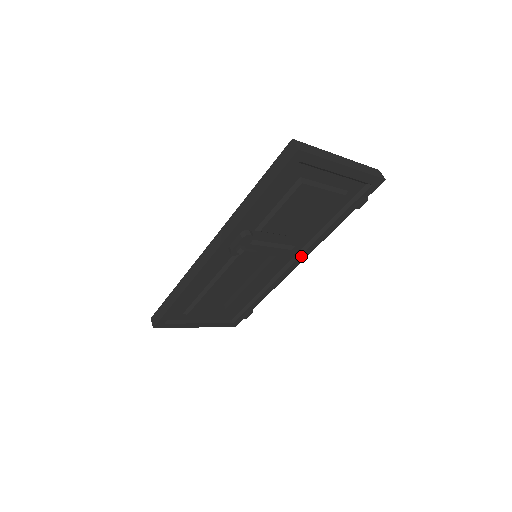
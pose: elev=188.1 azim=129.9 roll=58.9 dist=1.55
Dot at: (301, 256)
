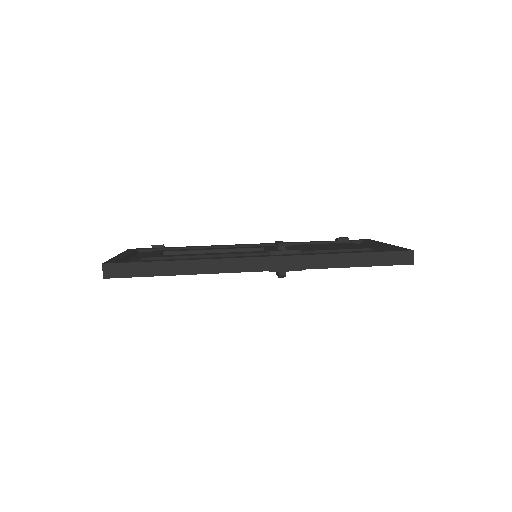
Dot at: occluded
